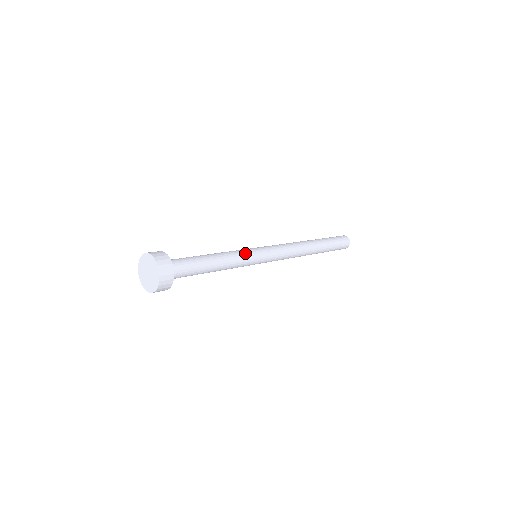
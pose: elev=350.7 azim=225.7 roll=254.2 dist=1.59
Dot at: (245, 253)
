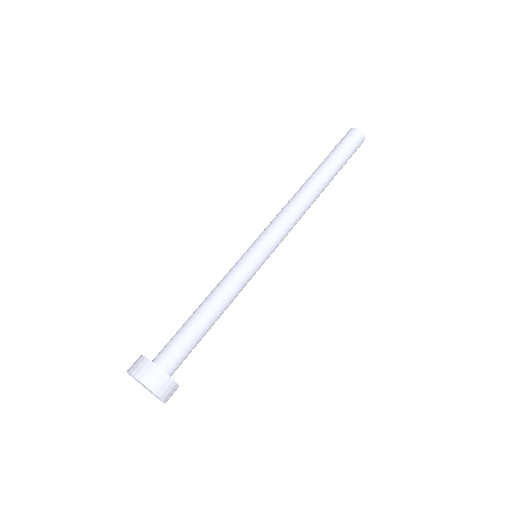
Dot at: (246, 275)
